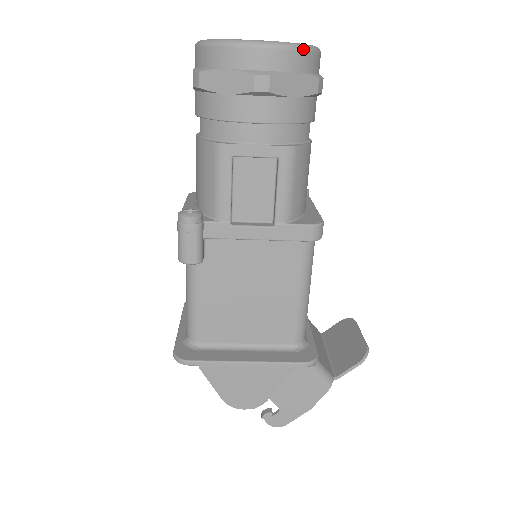
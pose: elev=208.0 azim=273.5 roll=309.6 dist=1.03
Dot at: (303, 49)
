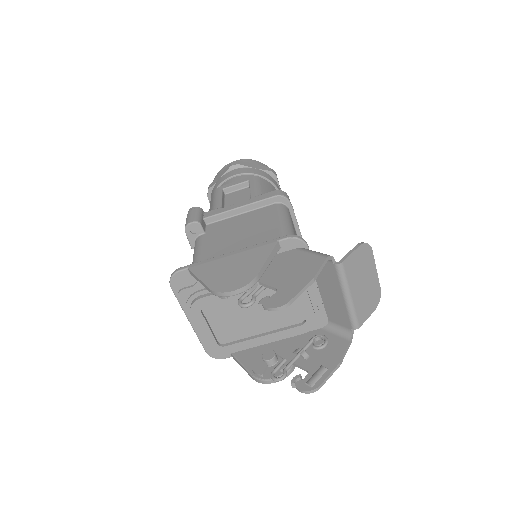
Dot at: (258, 161)
